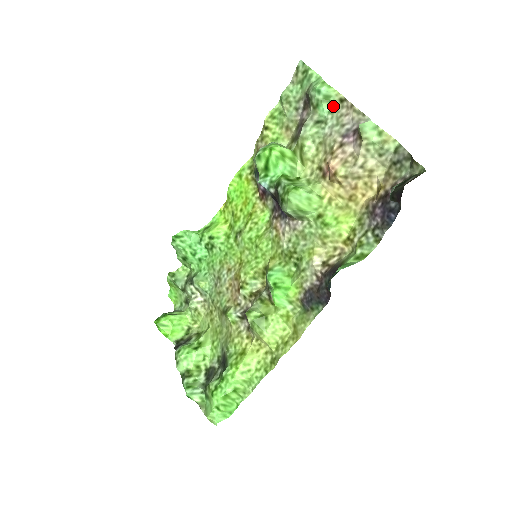
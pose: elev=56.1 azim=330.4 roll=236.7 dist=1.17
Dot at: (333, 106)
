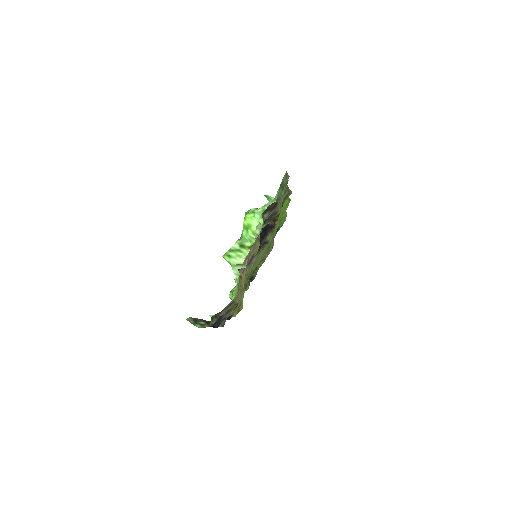
Dot at: occluded
